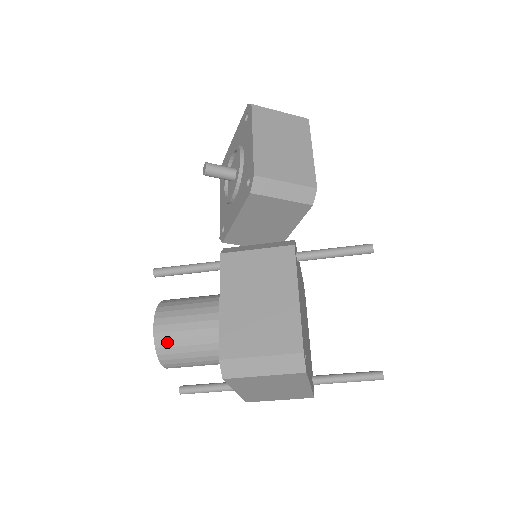
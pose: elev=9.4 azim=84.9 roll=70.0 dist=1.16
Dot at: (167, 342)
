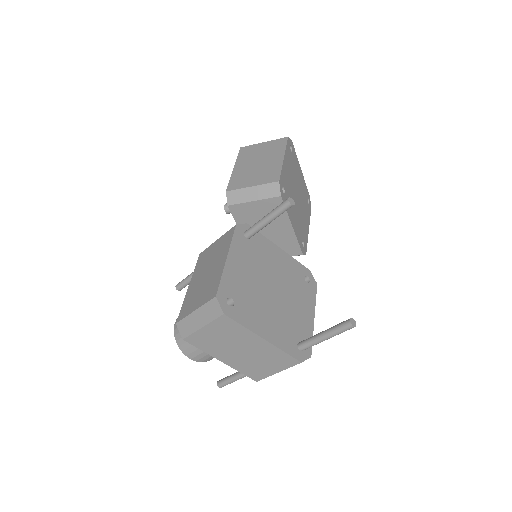
Dot at: occluded
